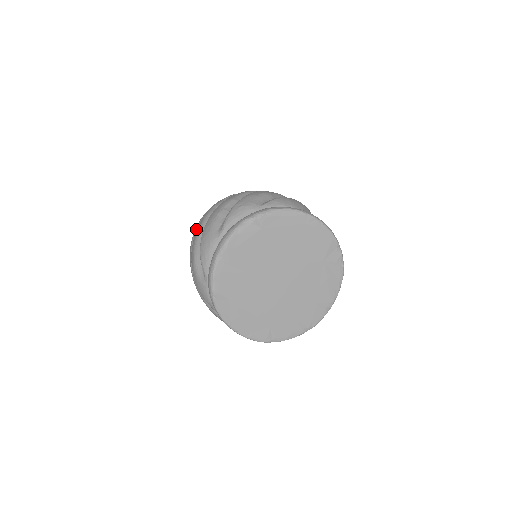
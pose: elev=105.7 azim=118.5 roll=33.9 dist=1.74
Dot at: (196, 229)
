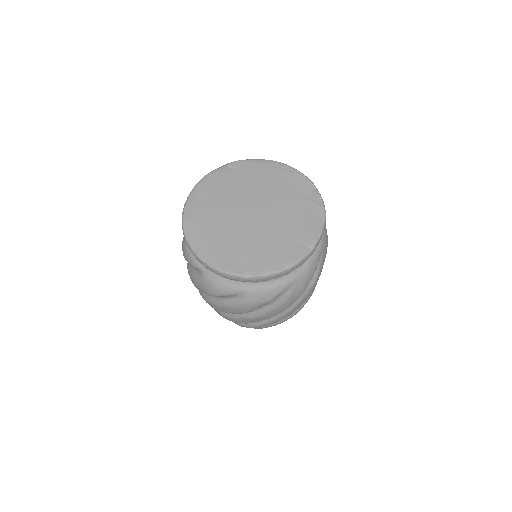
Dot at: occluded
